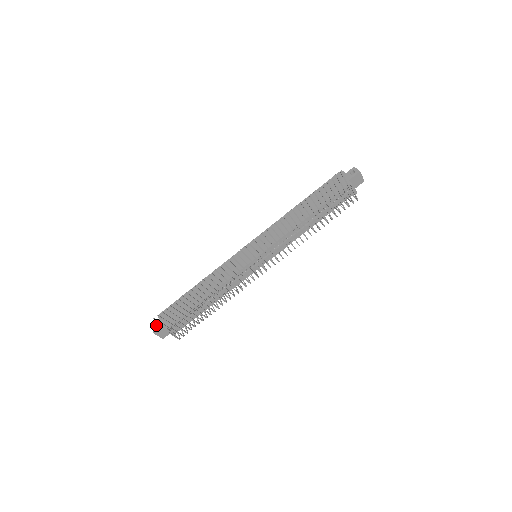
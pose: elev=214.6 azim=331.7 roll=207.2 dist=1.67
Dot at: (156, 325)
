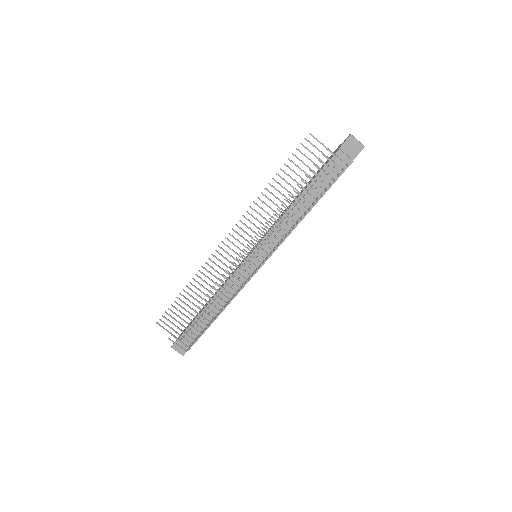
Dot at: occluded
